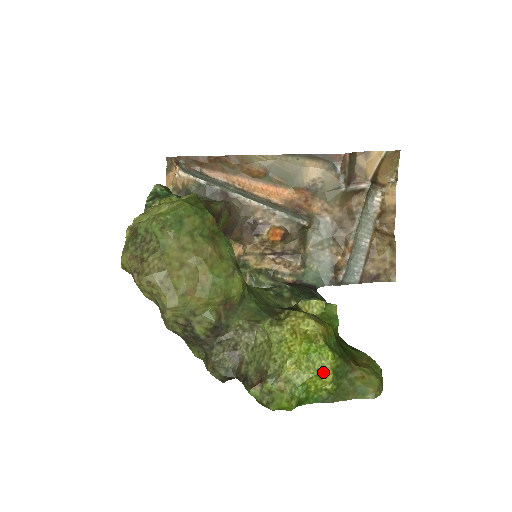
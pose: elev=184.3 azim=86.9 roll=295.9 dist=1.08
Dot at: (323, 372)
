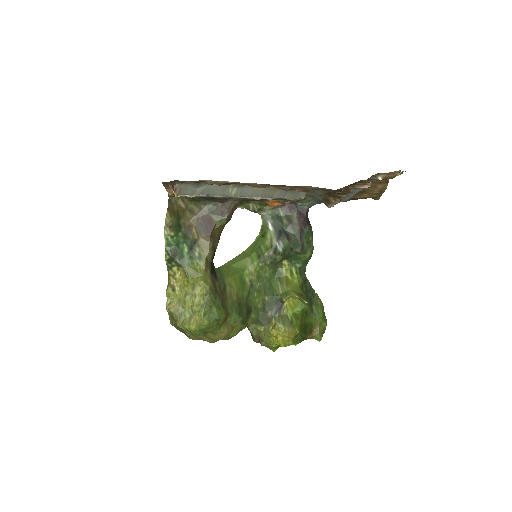
Dot at: occluded
